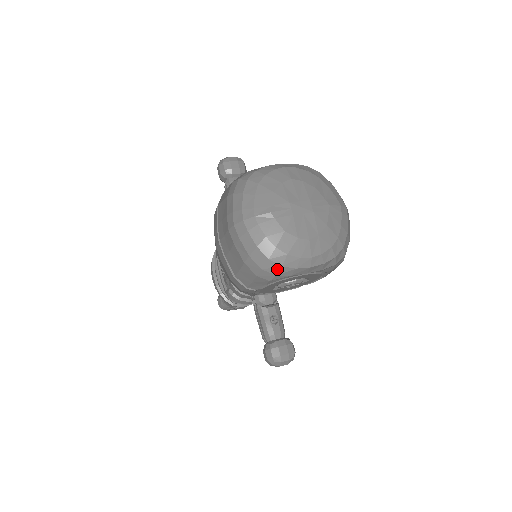
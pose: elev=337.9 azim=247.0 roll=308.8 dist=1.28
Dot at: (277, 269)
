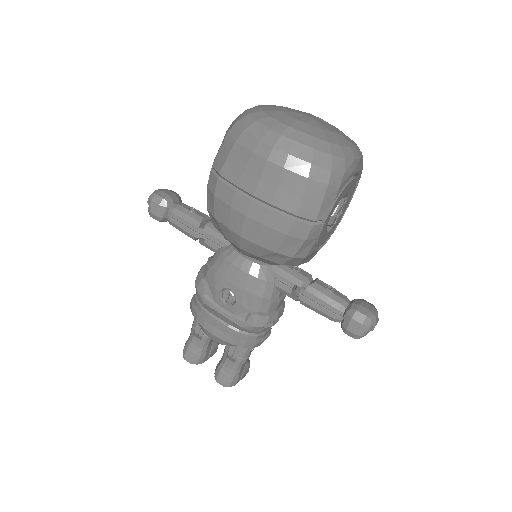
Dot at: (342, 164)
